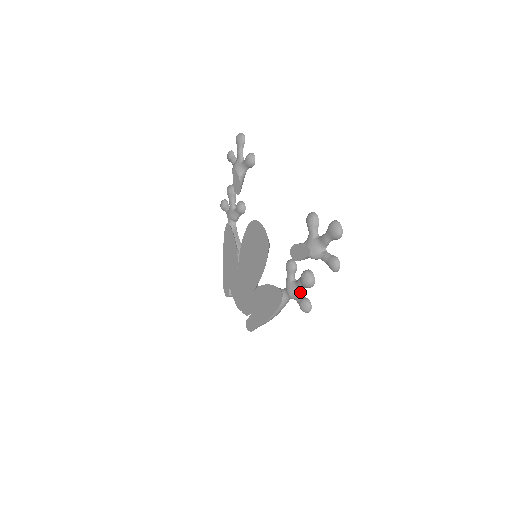
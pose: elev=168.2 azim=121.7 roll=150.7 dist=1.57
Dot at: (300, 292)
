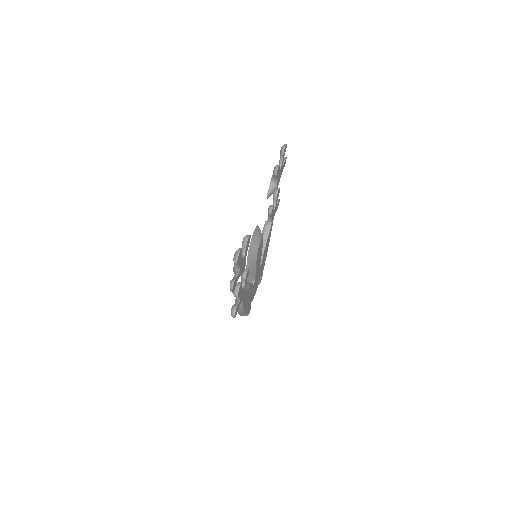
Dot at: (240, 299)
